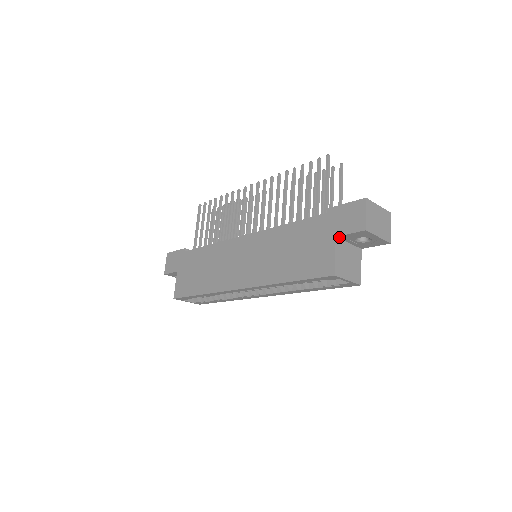
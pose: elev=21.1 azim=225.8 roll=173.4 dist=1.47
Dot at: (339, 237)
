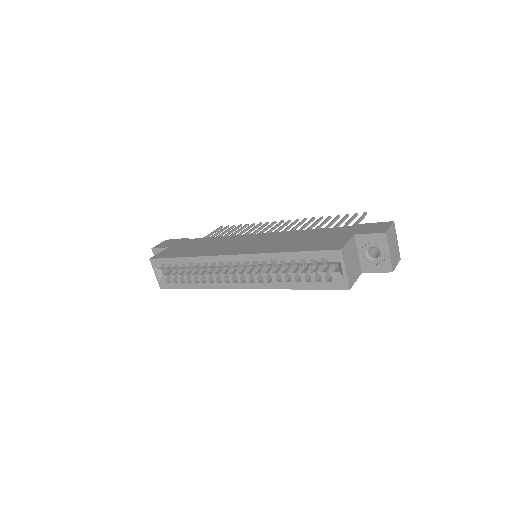
Dot at: (356, 237)
